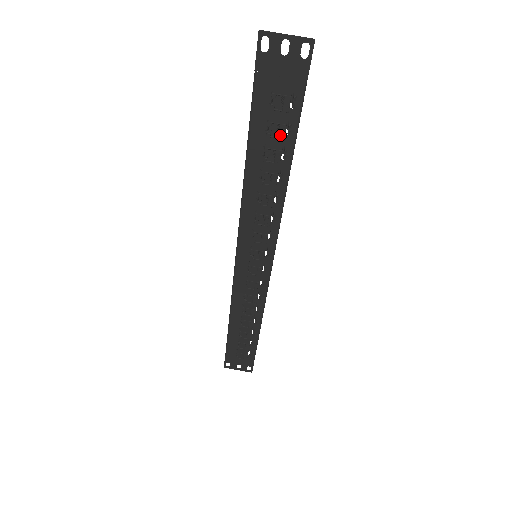
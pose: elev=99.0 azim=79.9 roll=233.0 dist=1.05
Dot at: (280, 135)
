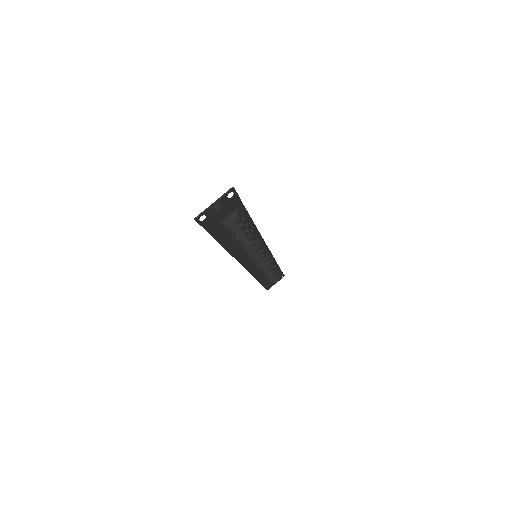
Dot at: (243, 229)
